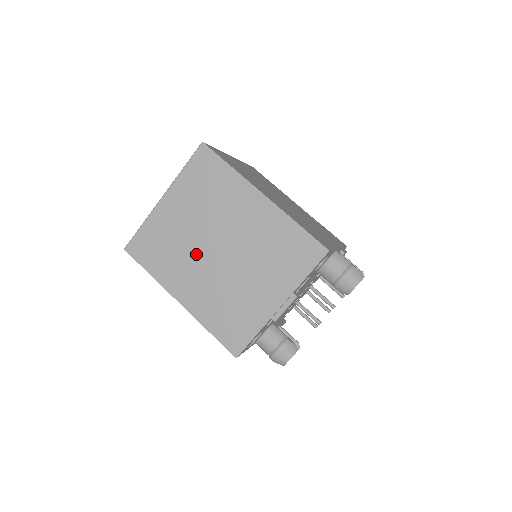
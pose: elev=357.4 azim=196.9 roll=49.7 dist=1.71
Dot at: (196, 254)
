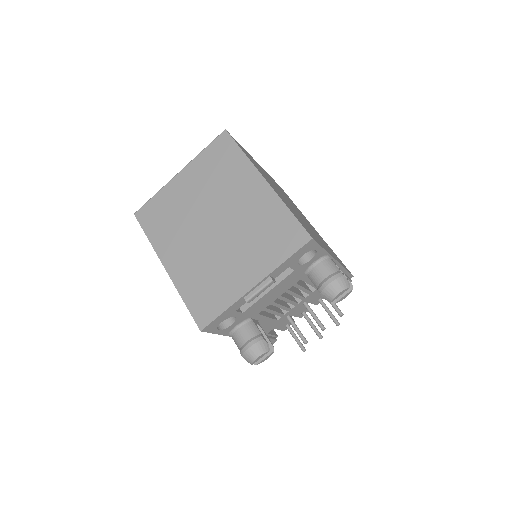
Dot at: (192, 226)
